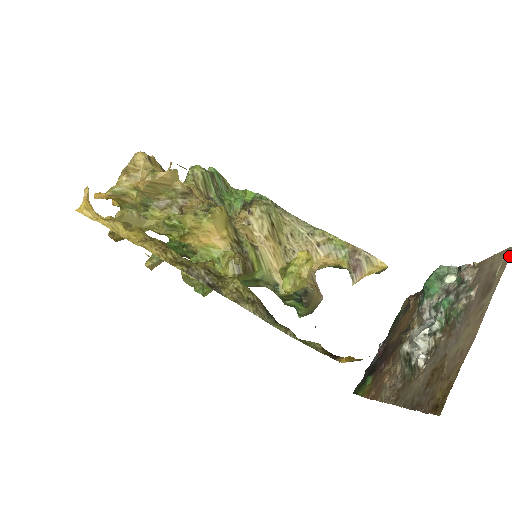
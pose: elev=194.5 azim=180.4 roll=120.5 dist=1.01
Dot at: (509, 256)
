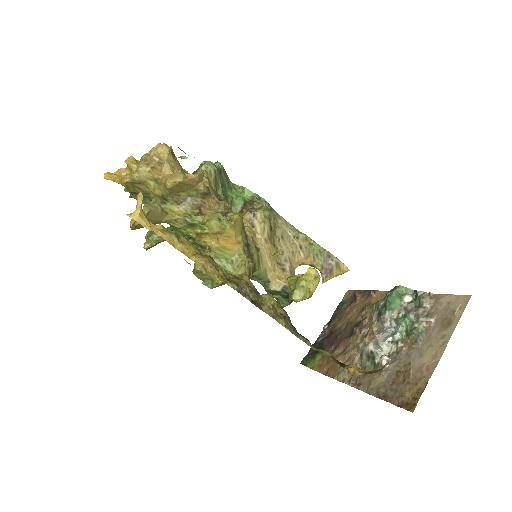
Dot at: (467, 303)
